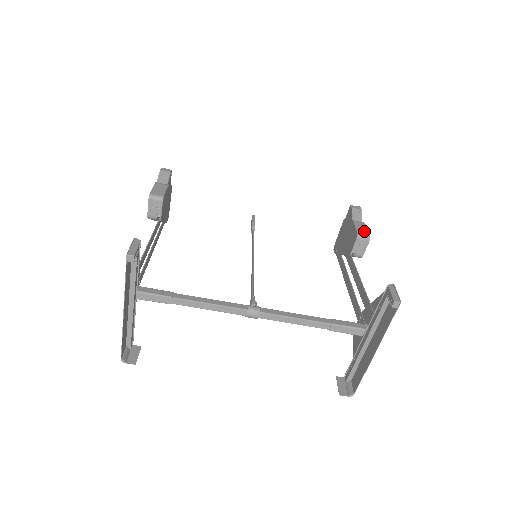
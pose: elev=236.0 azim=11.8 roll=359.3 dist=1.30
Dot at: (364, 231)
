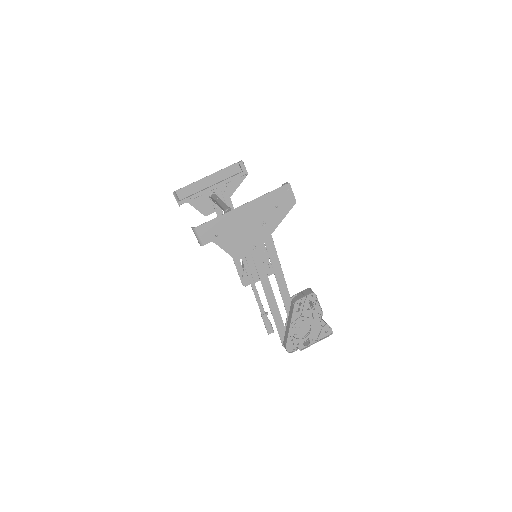
Dot at: (316, 297)
